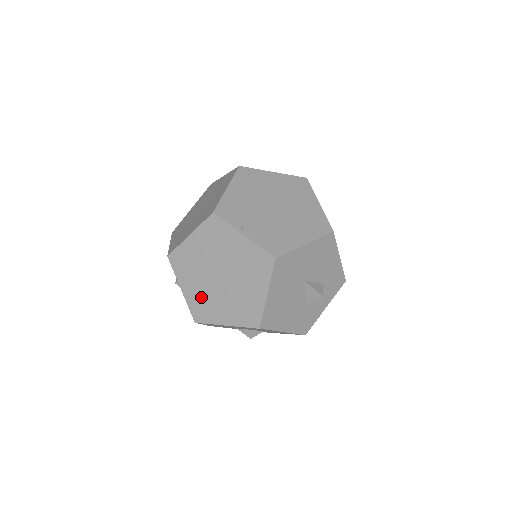
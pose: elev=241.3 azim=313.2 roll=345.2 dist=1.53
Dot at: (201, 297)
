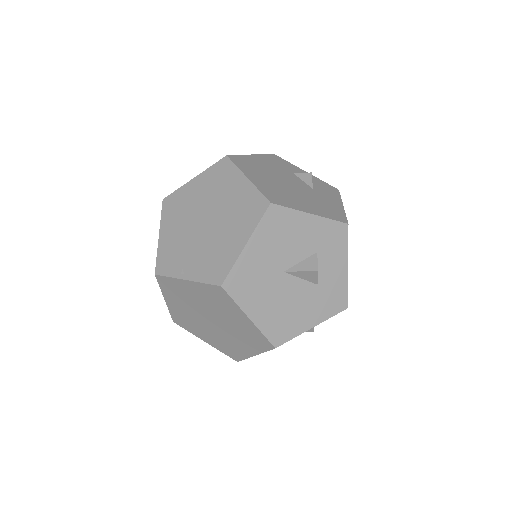
Dot at: (219, 341)
